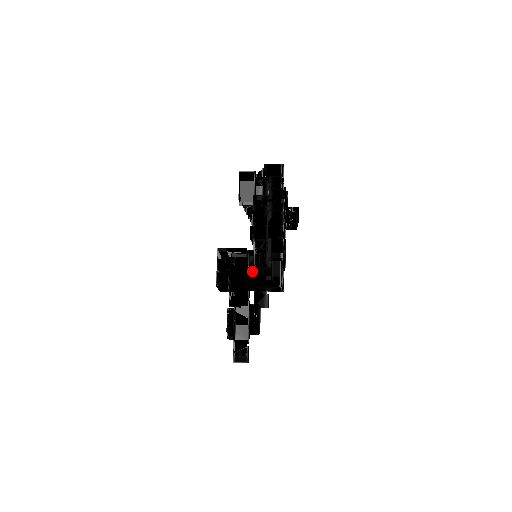
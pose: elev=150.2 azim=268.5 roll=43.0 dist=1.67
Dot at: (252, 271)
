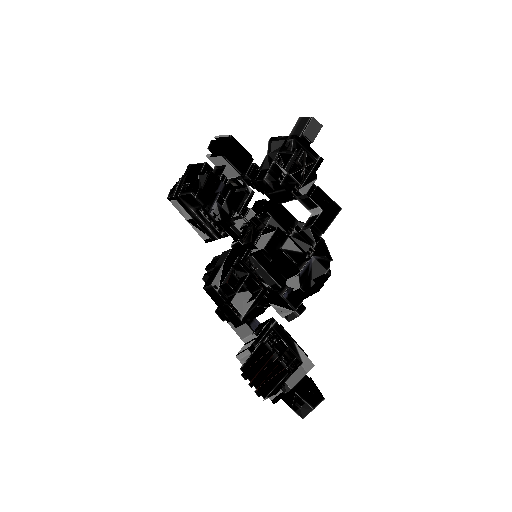
Dot at: occluded
